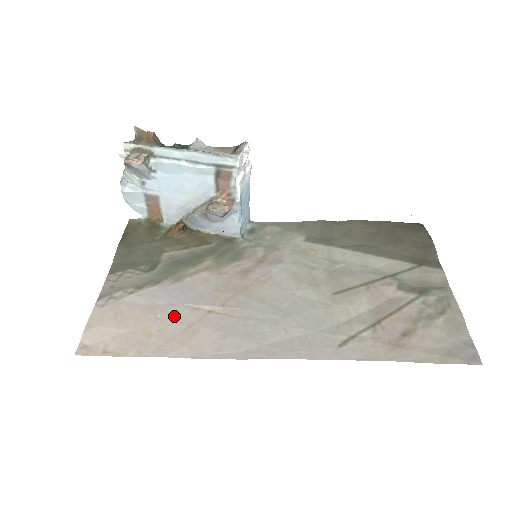
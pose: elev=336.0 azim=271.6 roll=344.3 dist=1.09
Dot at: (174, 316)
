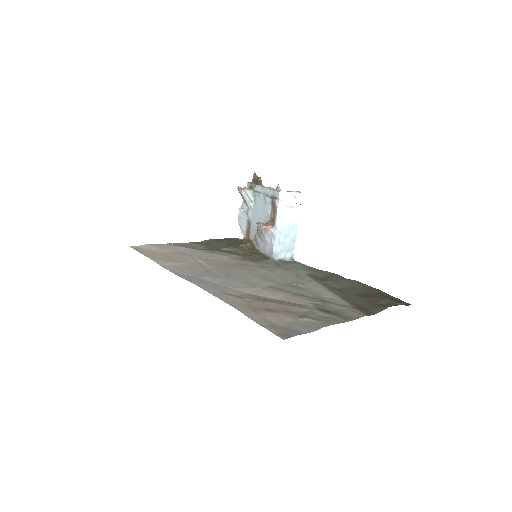
Dot at: (183, 257)
